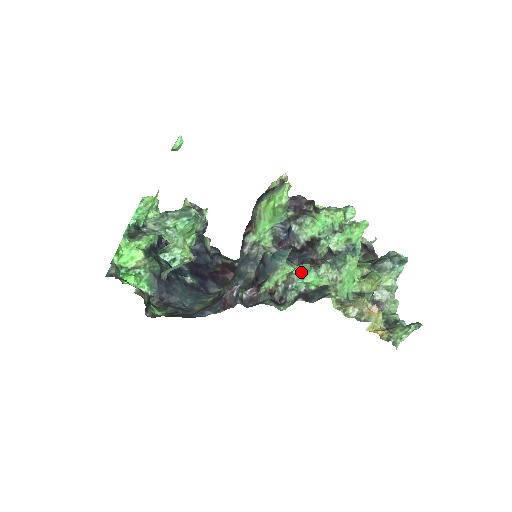
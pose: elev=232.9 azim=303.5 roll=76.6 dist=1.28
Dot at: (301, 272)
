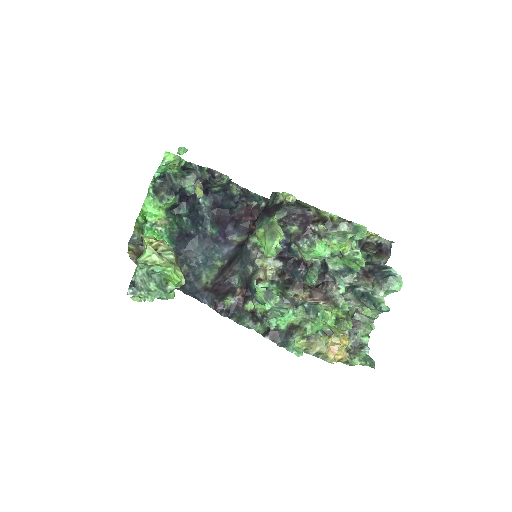
Dot at: (274, 316)
